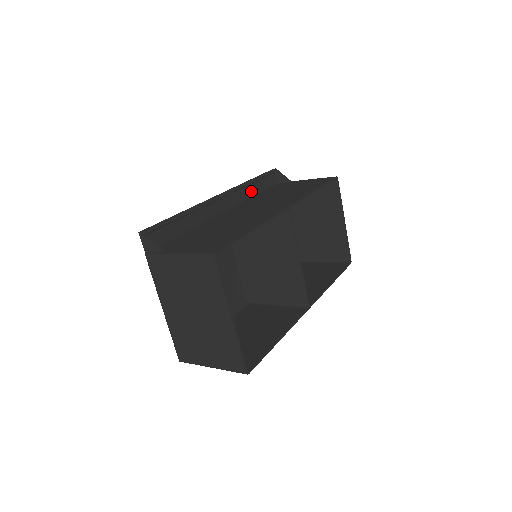
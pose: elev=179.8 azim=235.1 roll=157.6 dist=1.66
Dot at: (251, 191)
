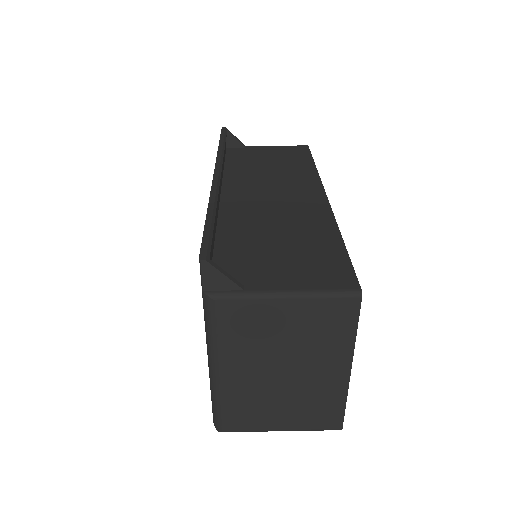
Dot at: (223, 162)
